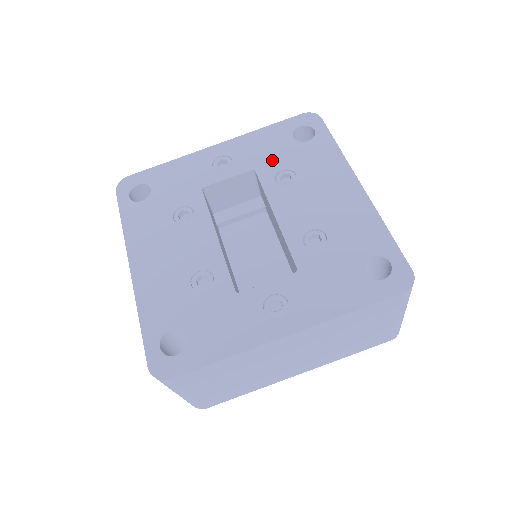
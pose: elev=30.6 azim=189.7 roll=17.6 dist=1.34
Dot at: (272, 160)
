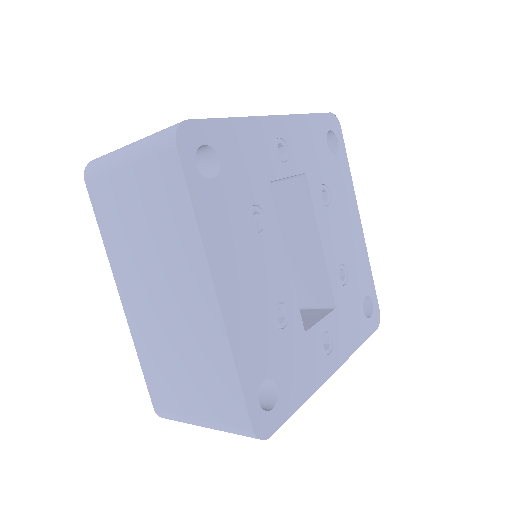
Dot at: (316, 167)
